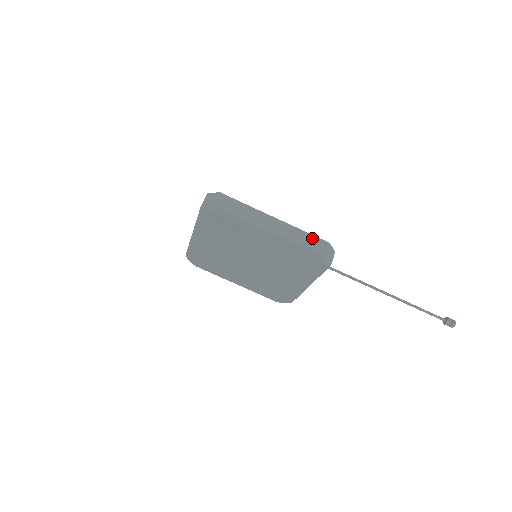
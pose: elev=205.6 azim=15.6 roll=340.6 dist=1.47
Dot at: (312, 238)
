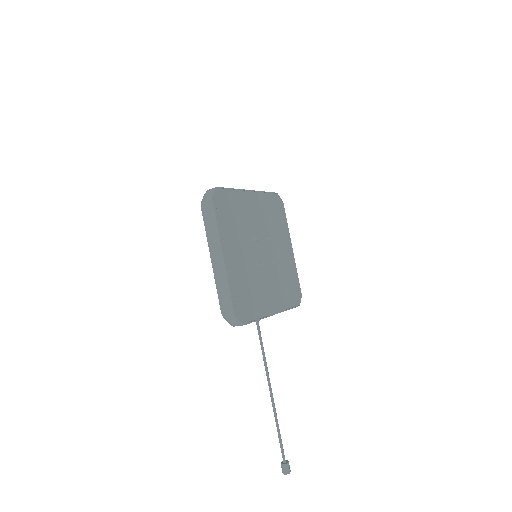
Dot at: (228, 298)
